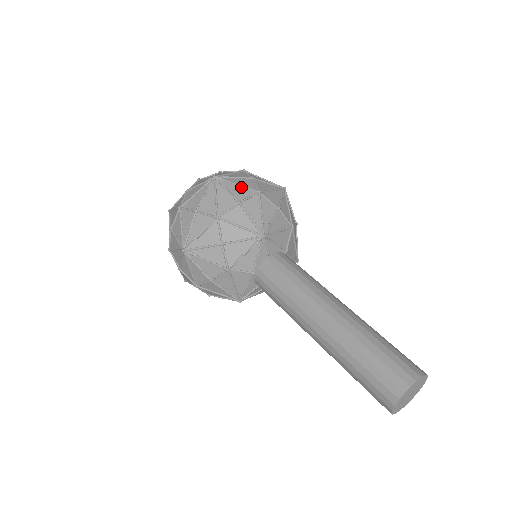
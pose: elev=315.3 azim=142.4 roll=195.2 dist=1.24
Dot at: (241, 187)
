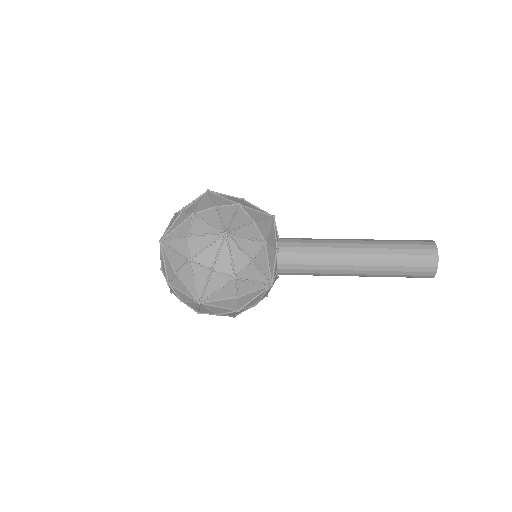
Dot at: occluded
